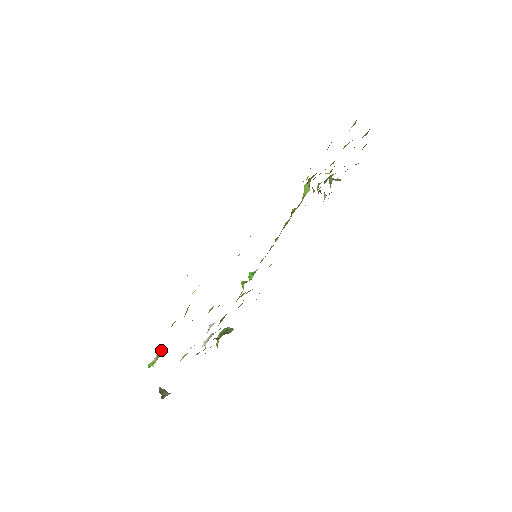
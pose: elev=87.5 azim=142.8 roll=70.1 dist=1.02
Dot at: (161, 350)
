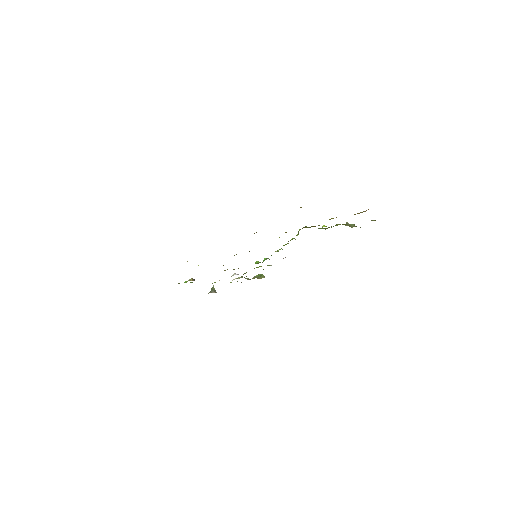
Dot at: (192, 278)
